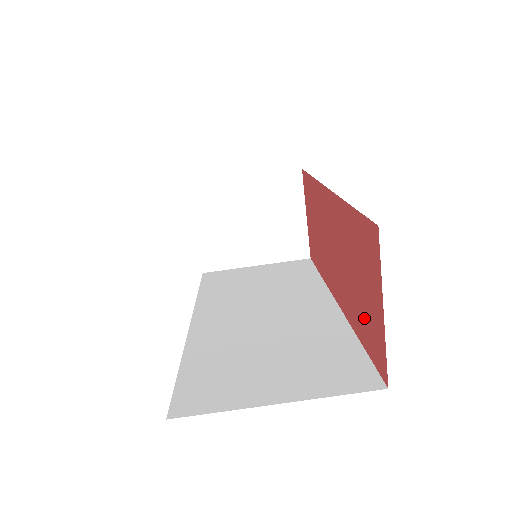
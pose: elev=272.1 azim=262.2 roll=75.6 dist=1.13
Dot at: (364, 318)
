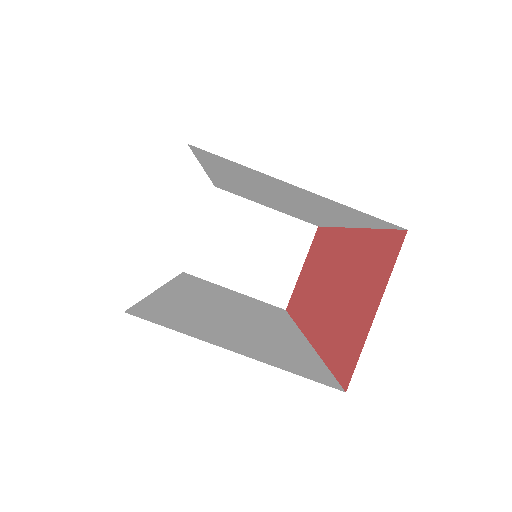
Dot at: (342, 333)
